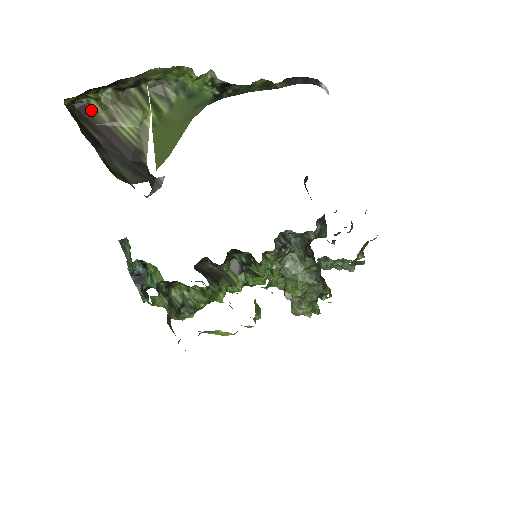
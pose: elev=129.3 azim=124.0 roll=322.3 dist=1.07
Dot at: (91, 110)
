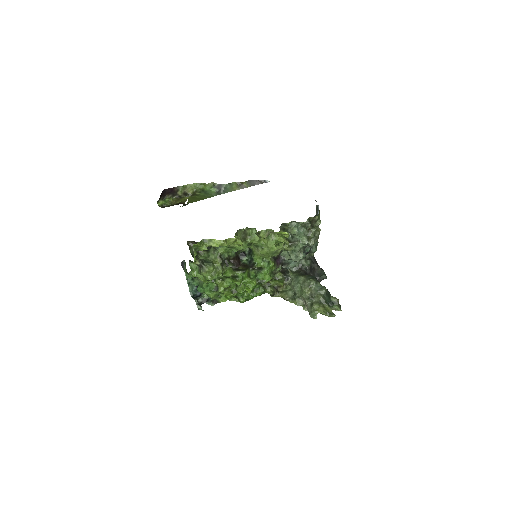
Dot at: occluded
